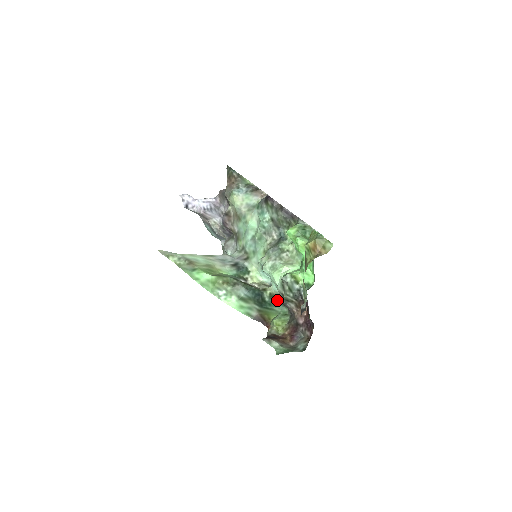
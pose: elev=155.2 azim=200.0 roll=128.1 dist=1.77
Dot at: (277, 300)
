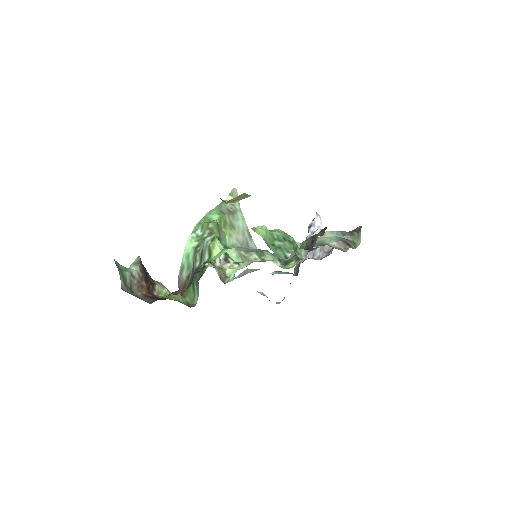
Dot at: (200, 277)
